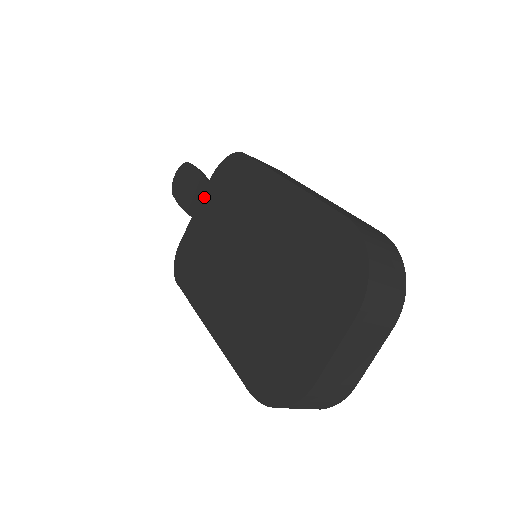
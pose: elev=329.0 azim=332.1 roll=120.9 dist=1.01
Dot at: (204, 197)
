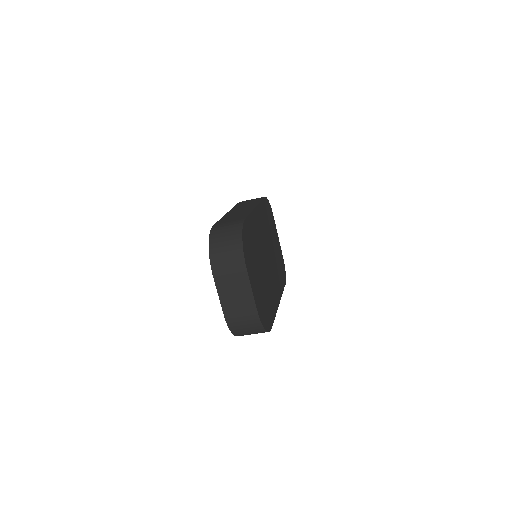
Dot at: occluded
